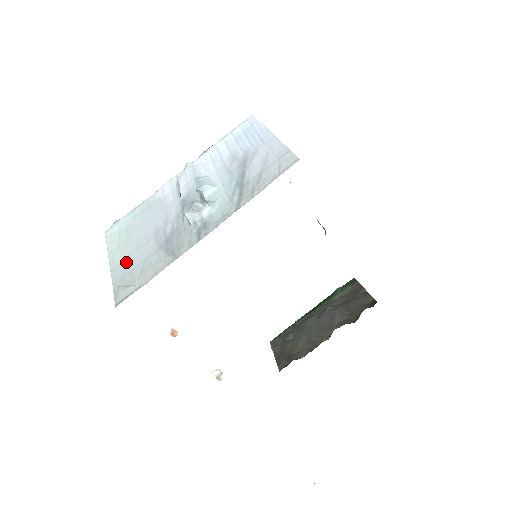
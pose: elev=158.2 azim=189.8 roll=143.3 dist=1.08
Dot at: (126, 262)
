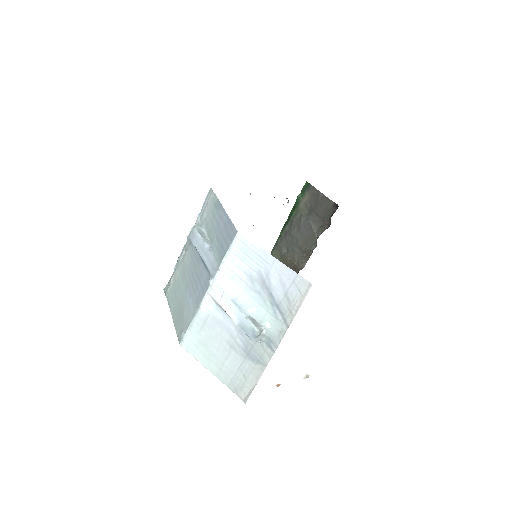
Dot at: (224, 370)
